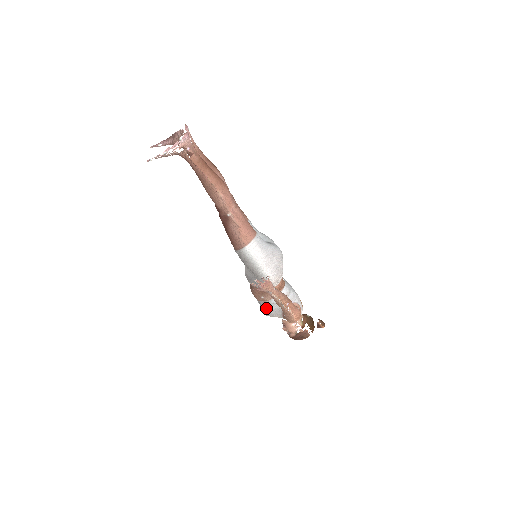
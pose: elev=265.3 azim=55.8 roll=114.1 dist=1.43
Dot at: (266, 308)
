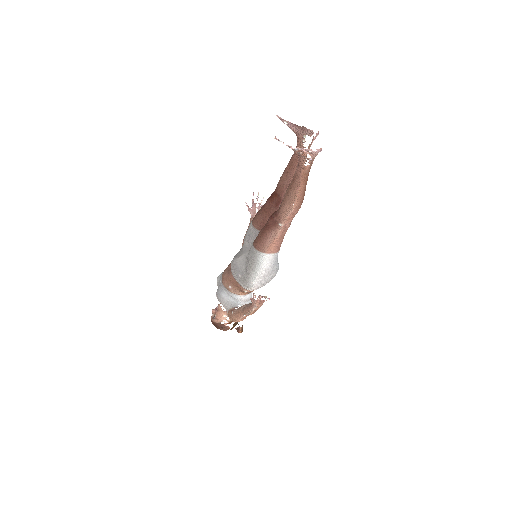
Dot at: (224, 295)
